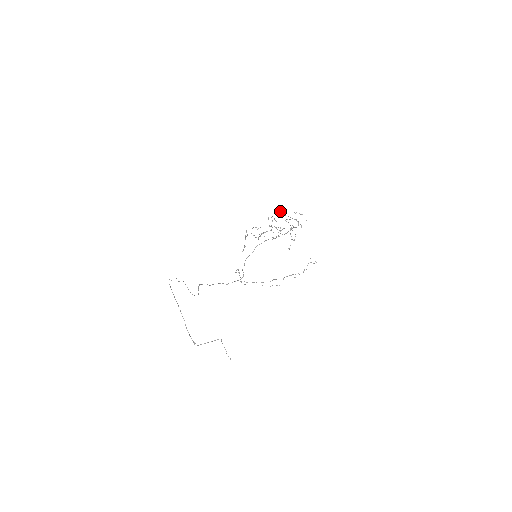
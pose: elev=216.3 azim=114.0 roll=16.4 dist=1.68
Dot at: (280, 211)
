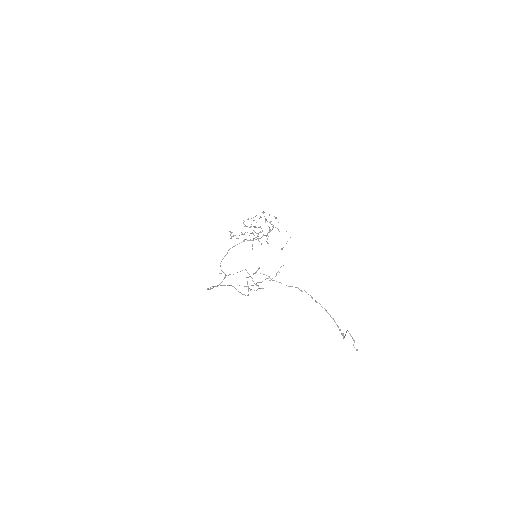
Dot at: (263, 212)
